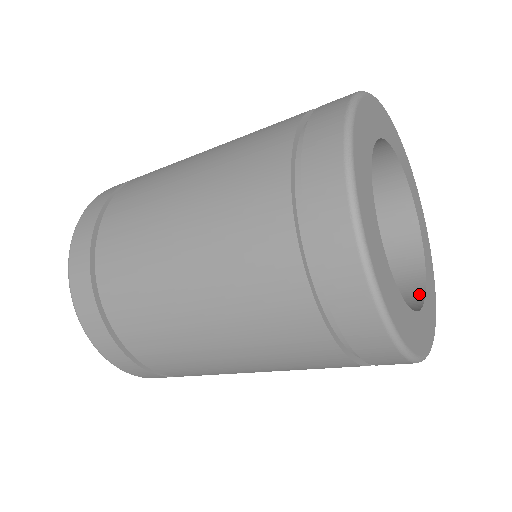
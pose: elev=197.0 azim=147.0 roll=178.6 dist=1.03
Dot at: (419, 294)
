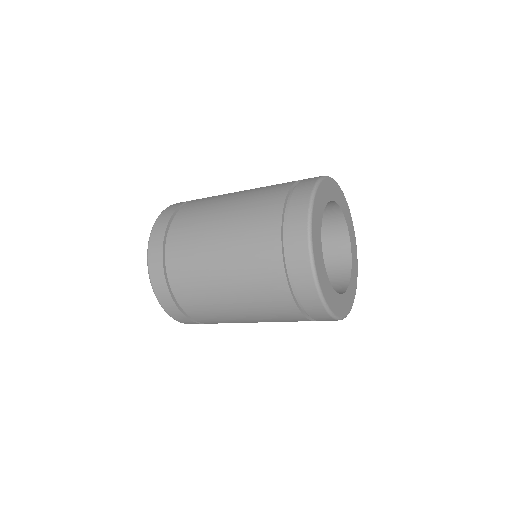
Dot at: (344, 288)
